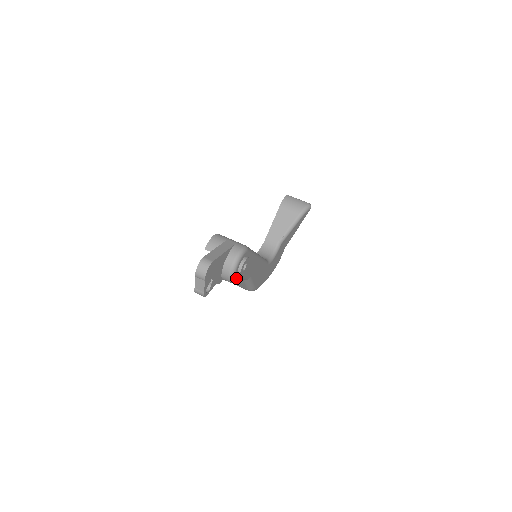
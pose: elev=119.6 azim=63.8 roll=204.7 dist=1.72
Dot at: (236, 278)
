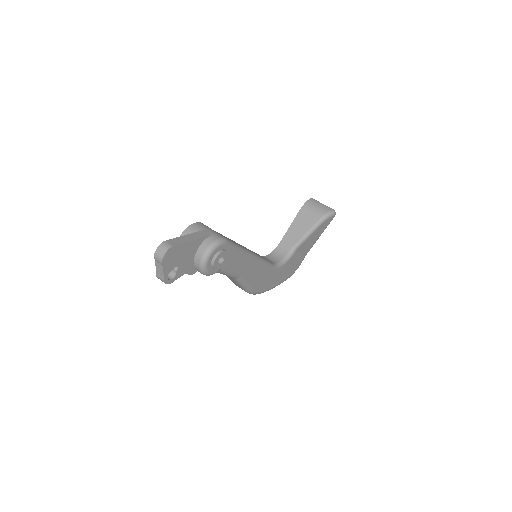
Dot at: (211, 271)
